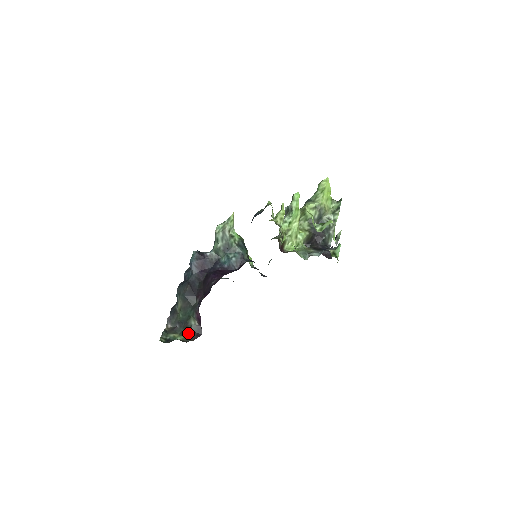
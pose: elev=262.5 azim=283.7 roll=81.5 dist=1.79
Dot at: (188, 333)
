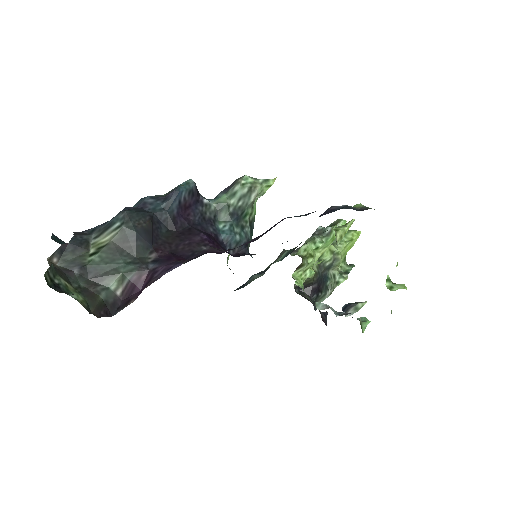
Dot at: (94, 297)
